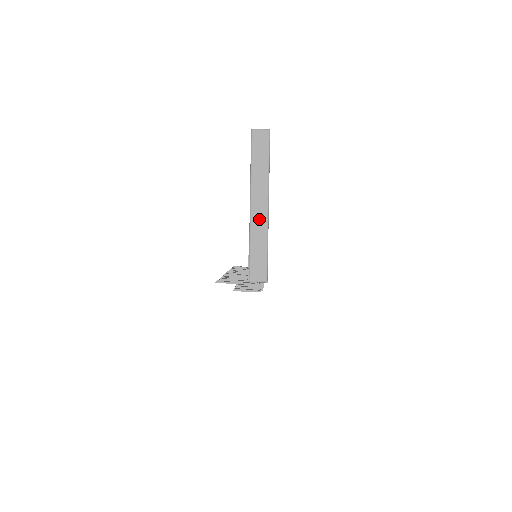
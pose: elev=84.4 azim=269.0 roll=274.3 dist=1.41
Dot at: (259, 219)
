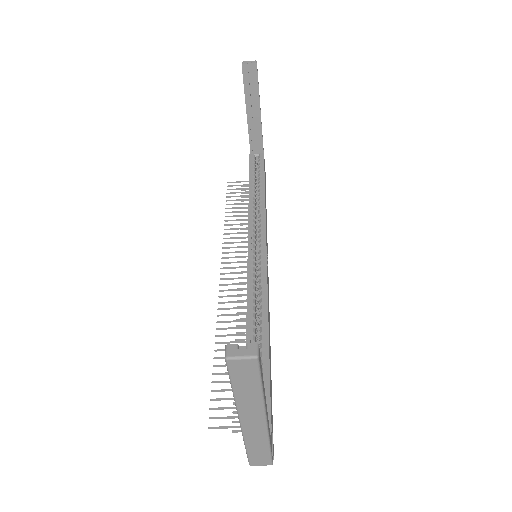
Dot at: (254, 431)
